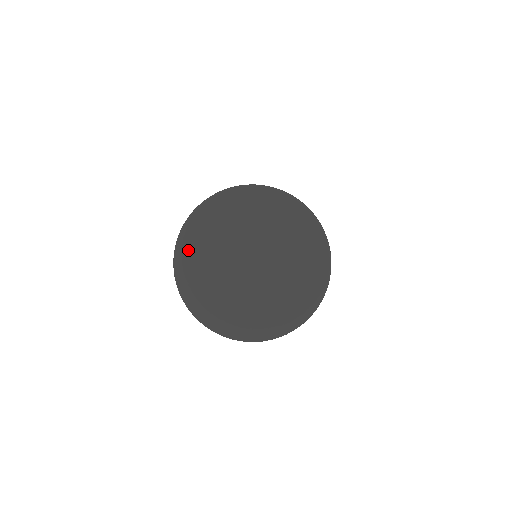
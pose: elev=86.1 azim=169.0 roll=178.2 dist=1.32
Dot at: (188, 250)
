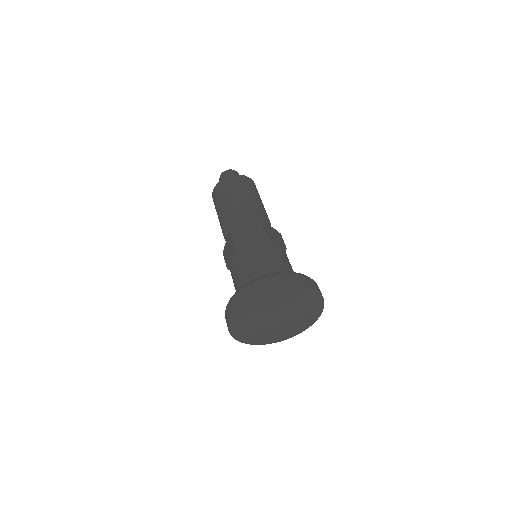
Dot at: (239, 333)
